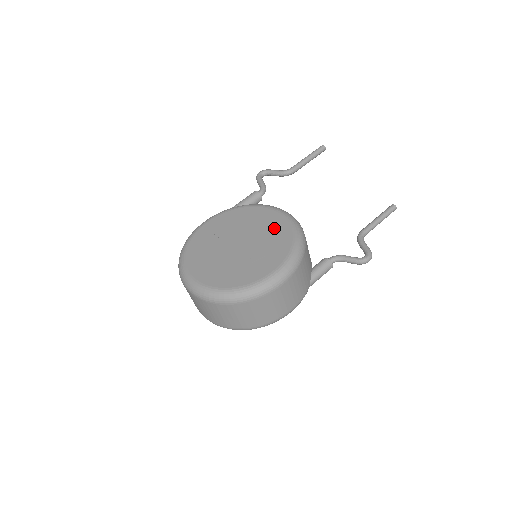
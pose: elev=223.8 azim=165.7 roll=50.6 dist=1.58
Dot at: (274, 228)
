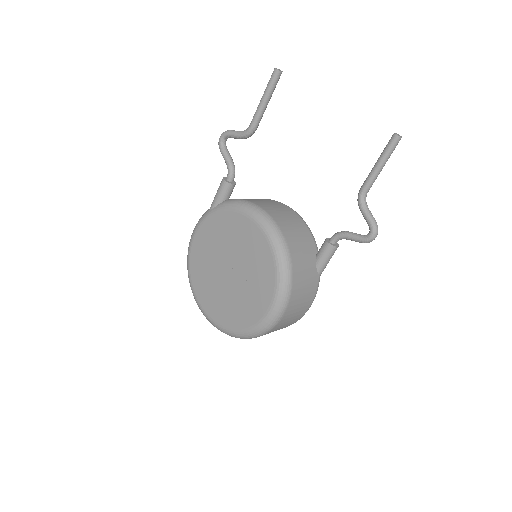
Dot at: (254, 248)
